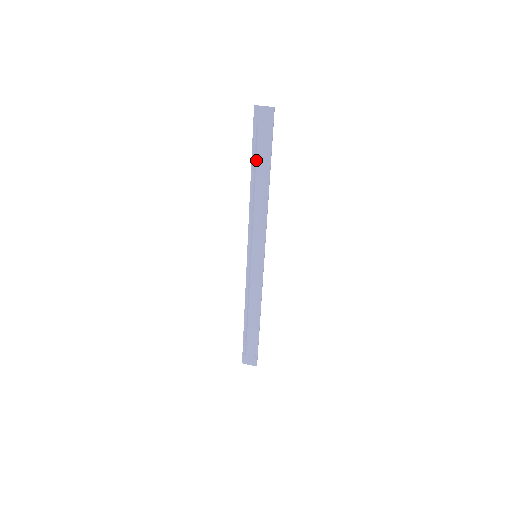
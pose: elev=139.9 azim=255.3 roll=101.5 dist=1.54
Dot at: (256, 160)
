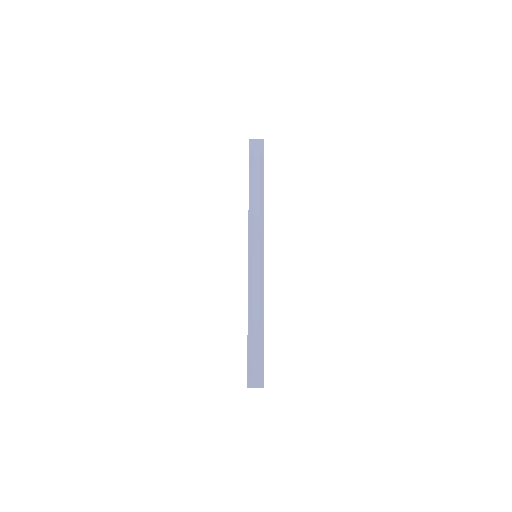
Dot at: (252, 175)
